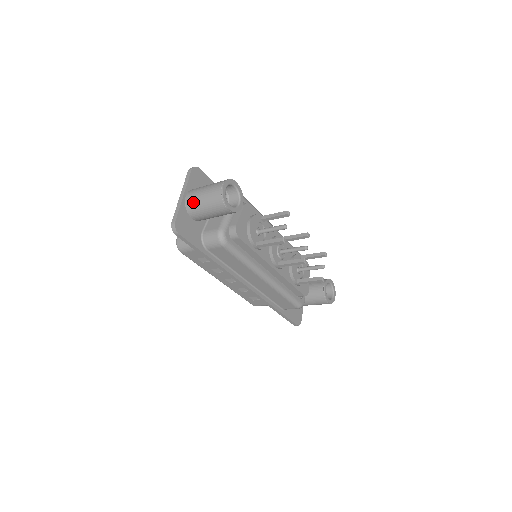
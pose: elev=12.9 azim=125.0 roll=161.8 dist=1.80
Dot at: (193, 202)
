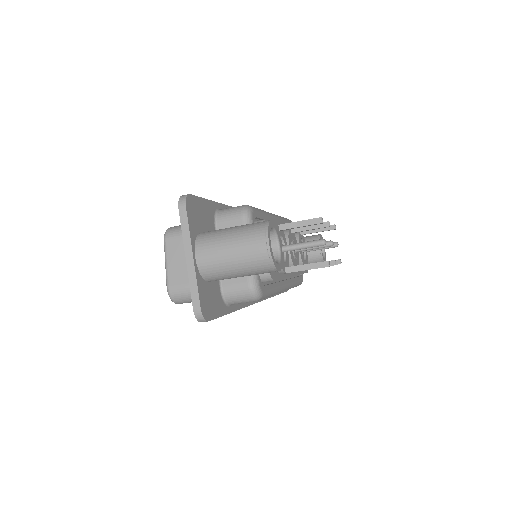
Dot at: (215, 268)
